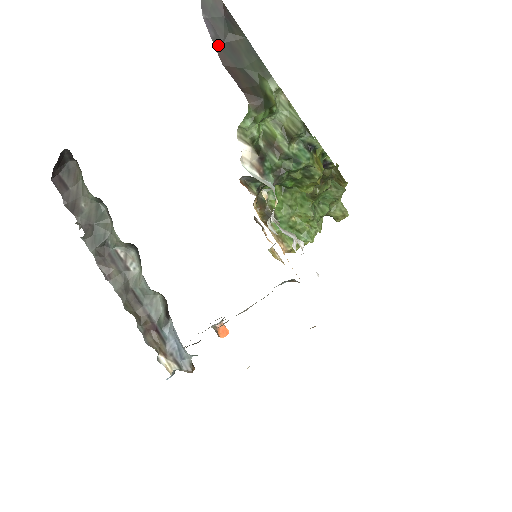
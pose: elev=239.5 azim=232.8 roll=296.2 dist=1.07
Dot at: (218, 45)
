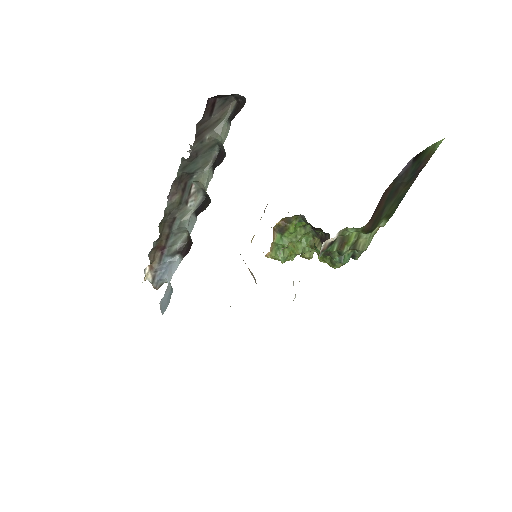
Dot at: (395, 181)
